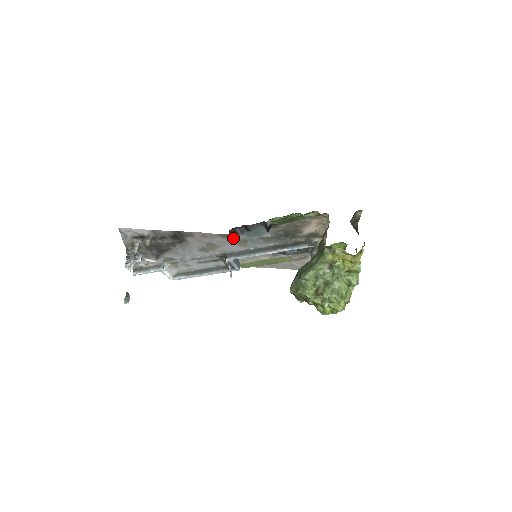
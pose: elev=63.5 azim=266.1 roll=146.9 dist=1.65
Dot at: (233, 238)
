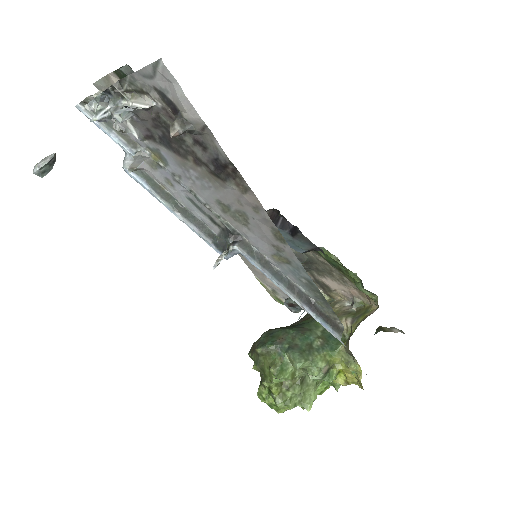
Dot at: (282, 247)
